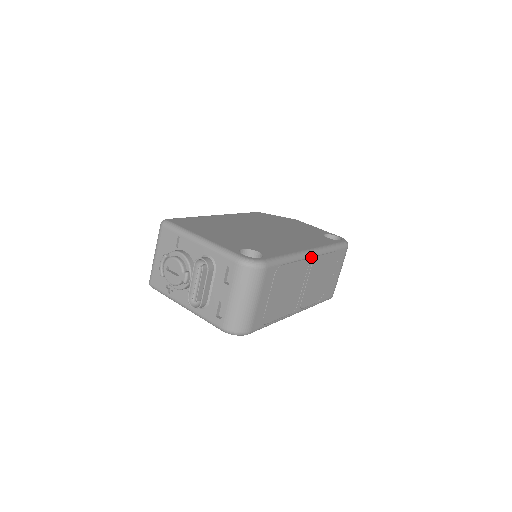
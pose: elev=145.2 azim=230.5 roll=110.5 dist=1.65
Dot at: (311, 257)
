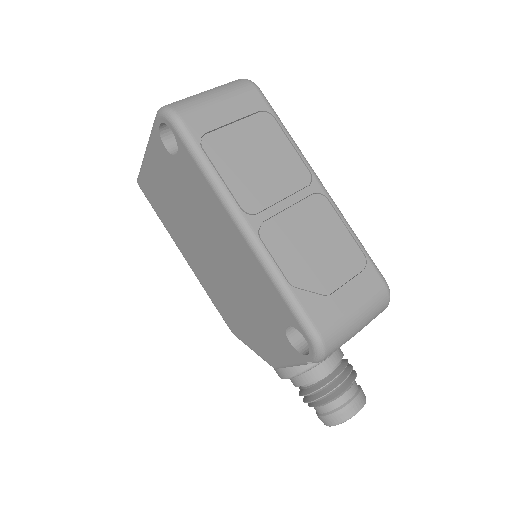
Dot at: (317, 183)
